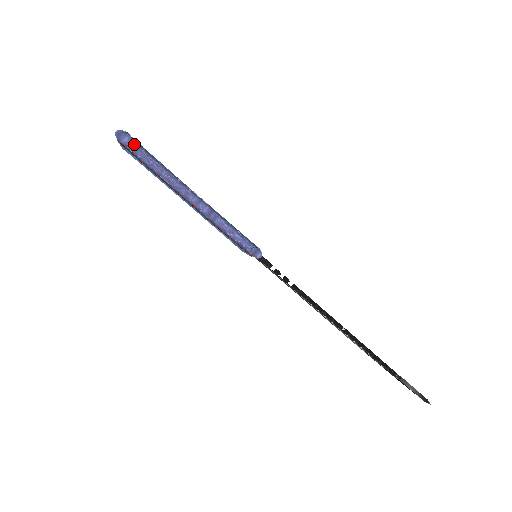
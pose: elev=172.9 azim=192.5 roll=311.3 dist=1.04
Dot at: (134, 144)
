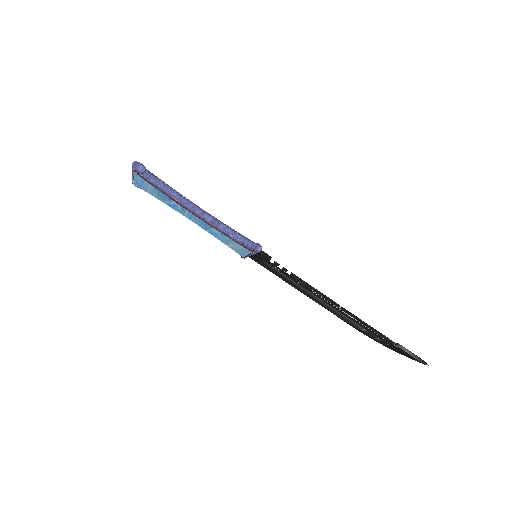
Dot at: (147, 172)
